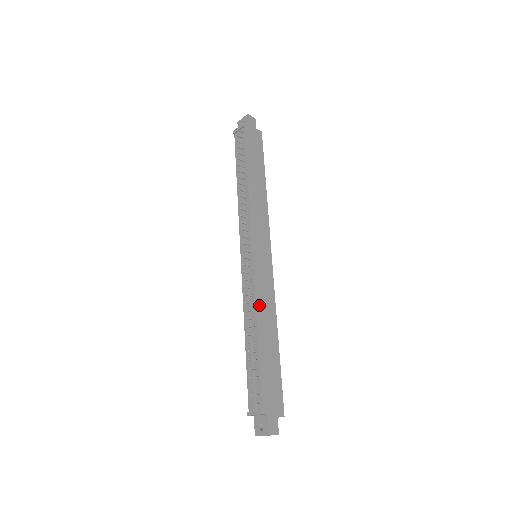
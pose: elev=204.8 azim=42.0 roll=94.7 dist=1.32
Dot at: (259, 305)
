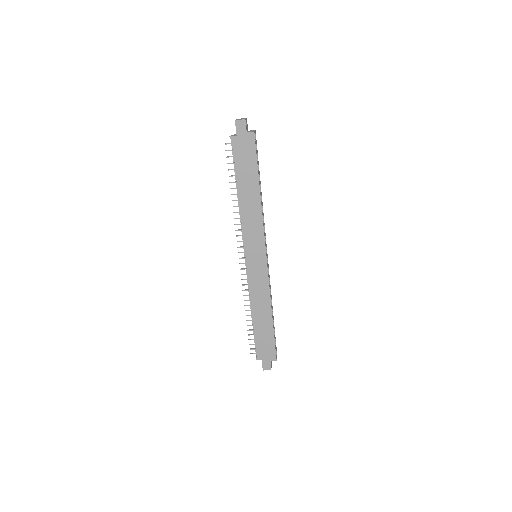
Dot at: (253, 297)
